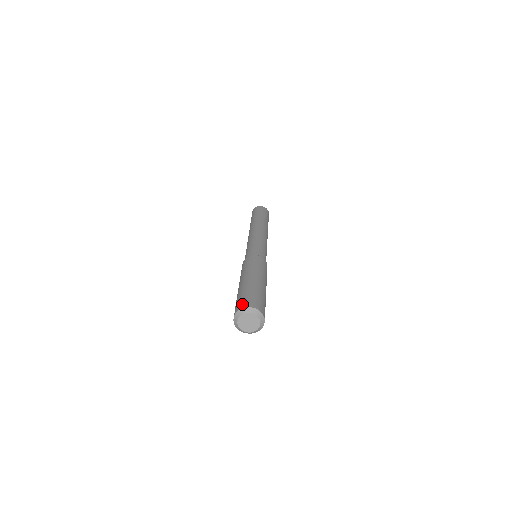
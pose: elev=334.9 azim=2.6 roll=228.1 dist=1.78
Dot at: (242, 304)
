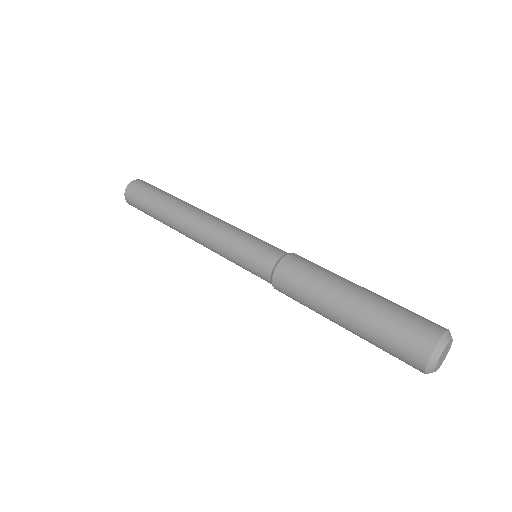
Dot at: (432, 327)
